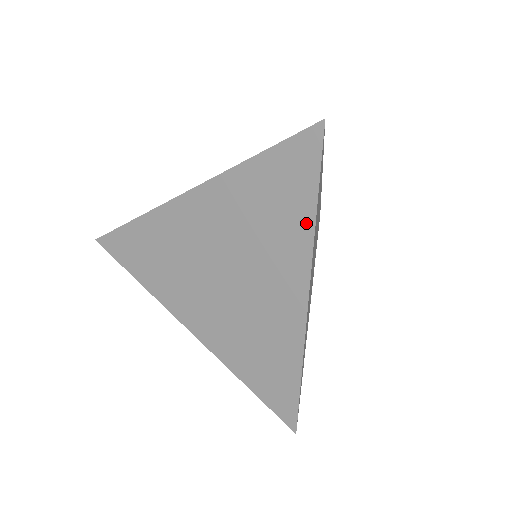
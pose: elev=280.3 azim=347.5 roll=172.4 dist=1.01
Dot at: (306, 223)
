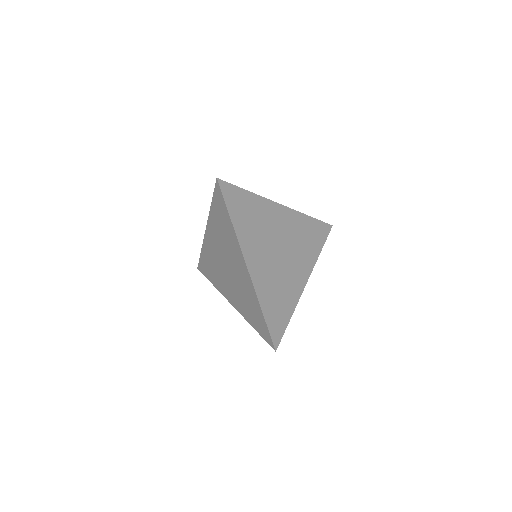
Dot at: (231, 228)
